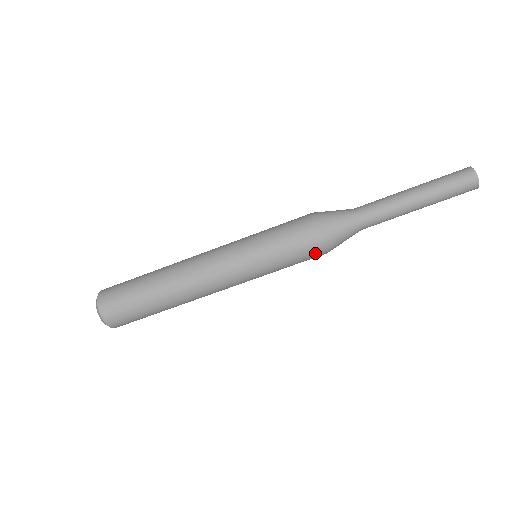
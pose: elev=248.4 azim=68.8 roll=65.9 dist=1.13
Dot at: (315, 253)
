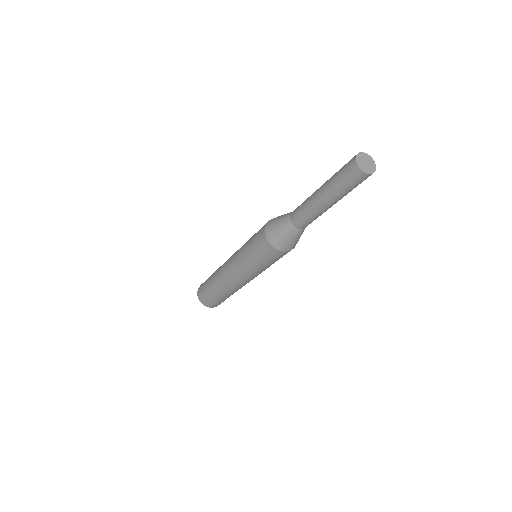
Dot at: (284, 254)
